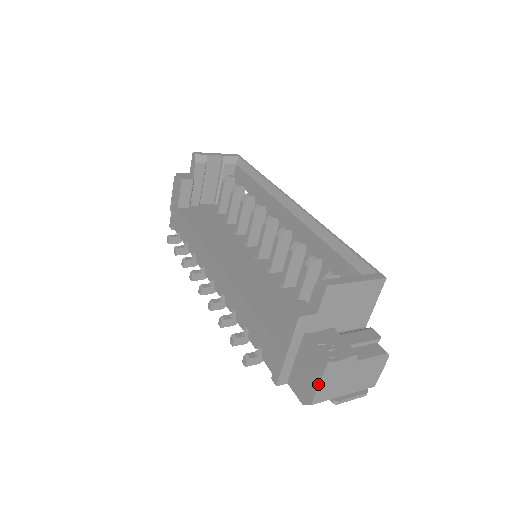
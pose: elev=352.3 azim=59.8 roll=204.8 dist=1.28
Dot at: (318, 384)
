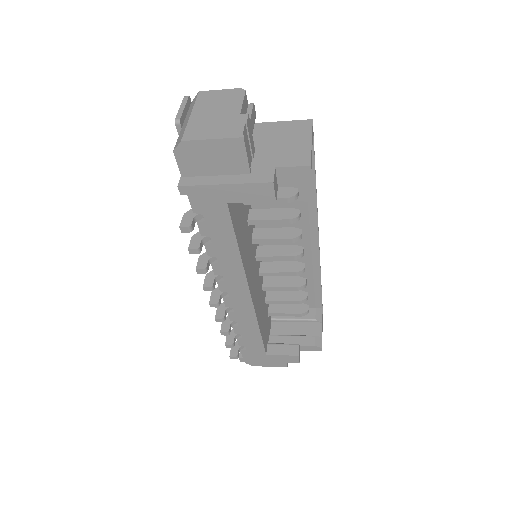
Dot at: occluded
